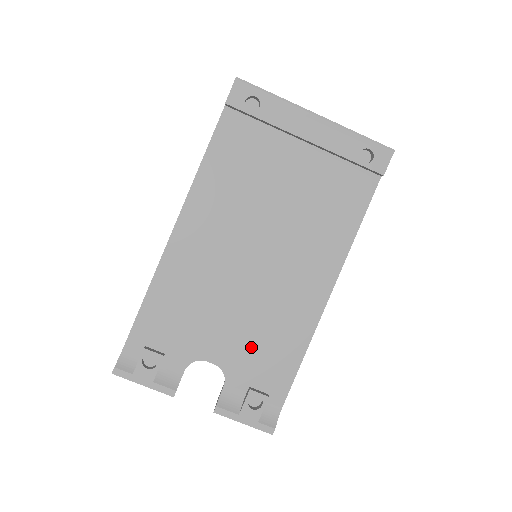
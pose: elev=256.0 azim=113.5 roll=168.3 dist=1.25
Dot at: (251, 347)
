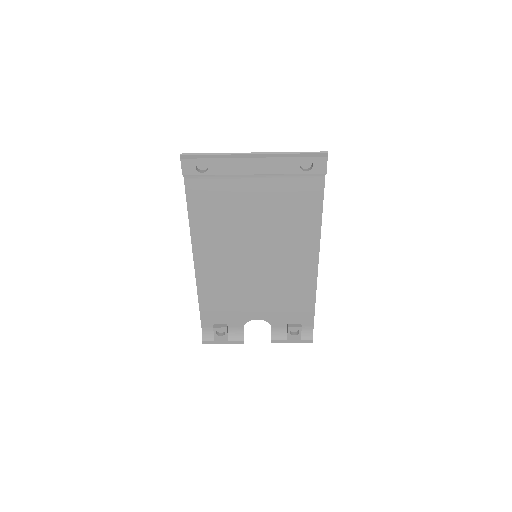
Dot at: (278, 305)
